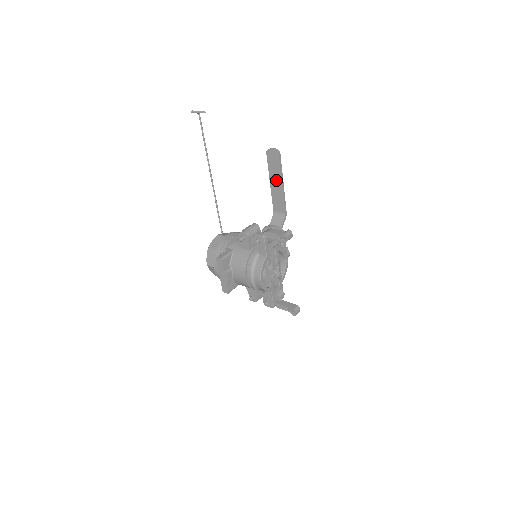
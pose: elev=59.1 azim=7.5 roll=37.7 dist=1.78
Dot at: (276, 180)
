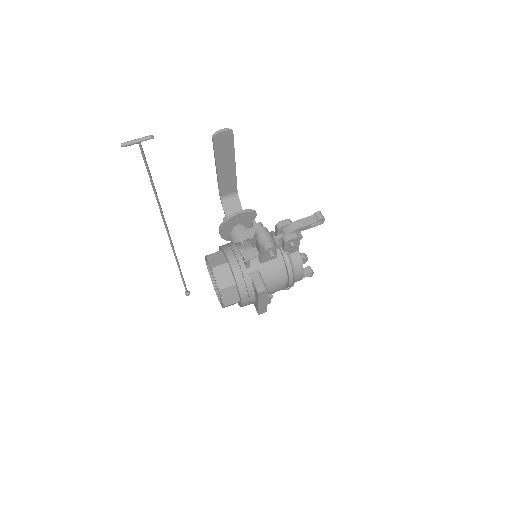
Dot at: (227, 163)
